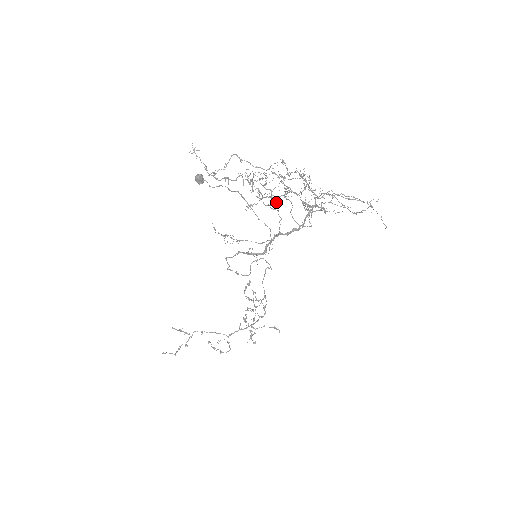
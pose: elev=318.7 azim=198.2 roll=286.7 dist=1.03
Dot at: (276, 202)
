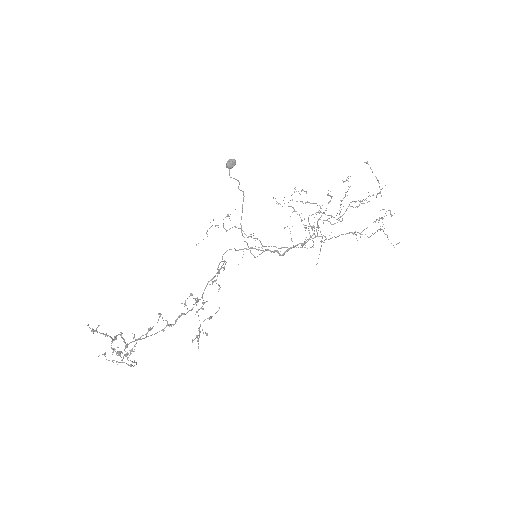
Dot at: occluded
